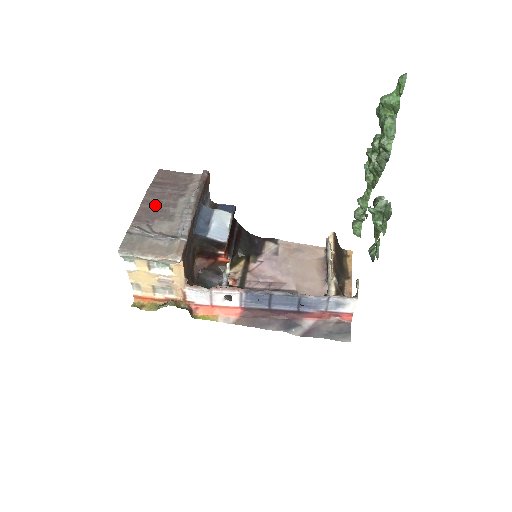
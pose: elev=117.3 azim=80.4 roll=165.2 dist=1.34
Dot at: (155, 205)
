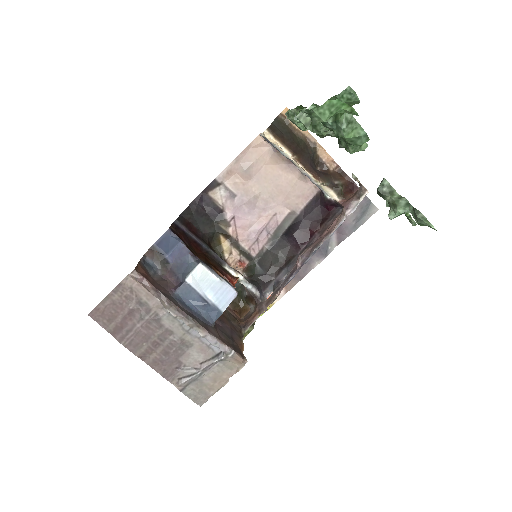
Dot at: (155, 350)
